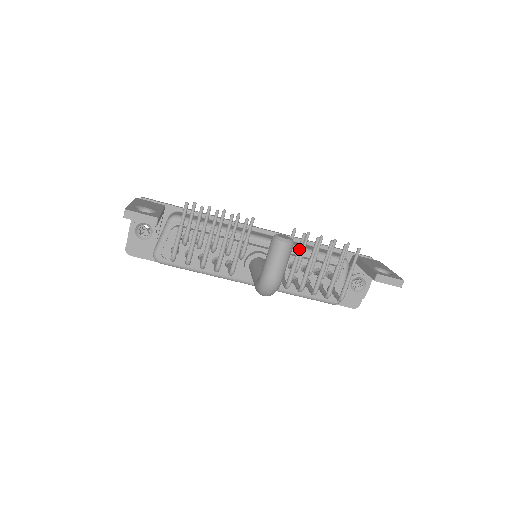
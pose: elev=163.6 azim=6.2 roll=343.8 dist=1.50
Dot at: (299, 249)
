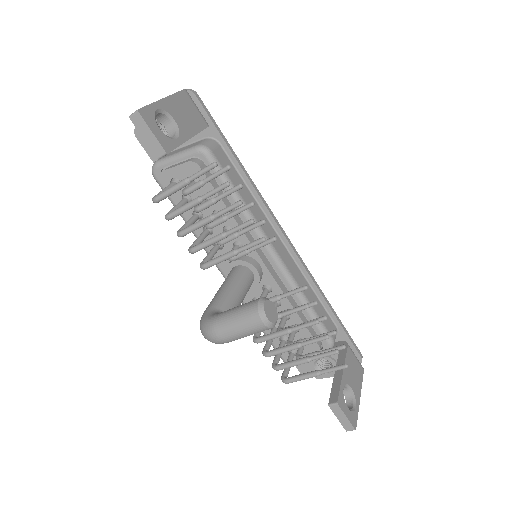
Dot at: (288, 312)
